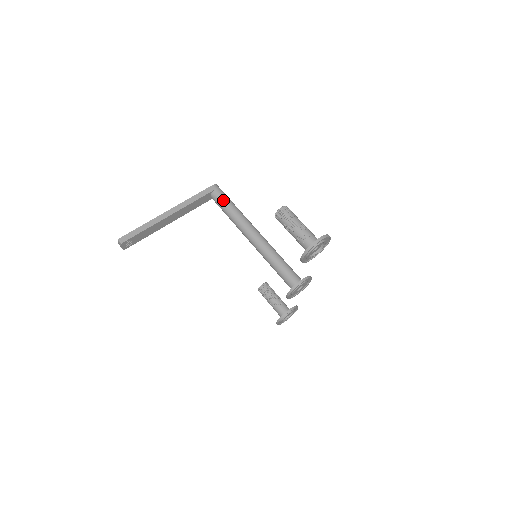
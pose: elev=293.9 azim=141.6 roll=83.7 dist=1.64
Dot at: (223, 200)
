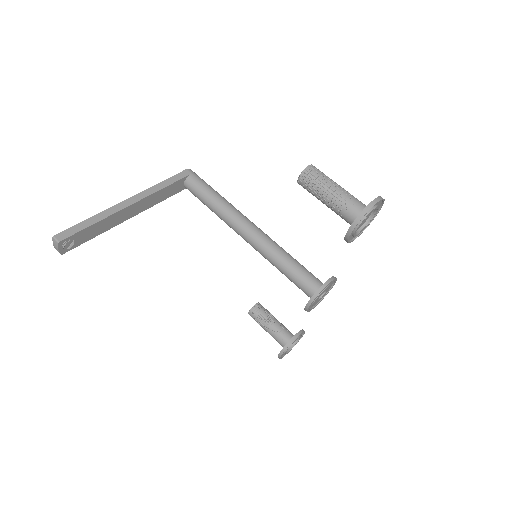
Dot at: (203, 187)
